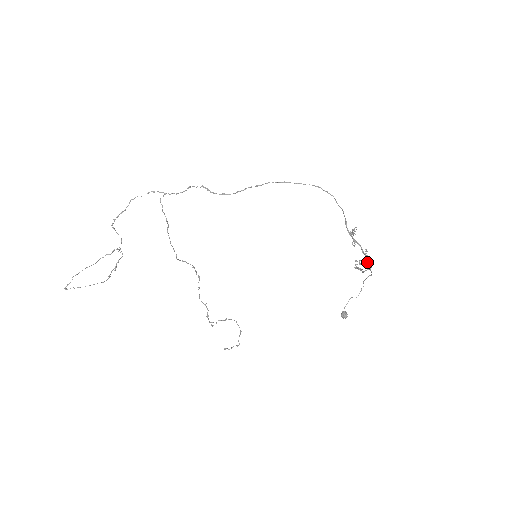
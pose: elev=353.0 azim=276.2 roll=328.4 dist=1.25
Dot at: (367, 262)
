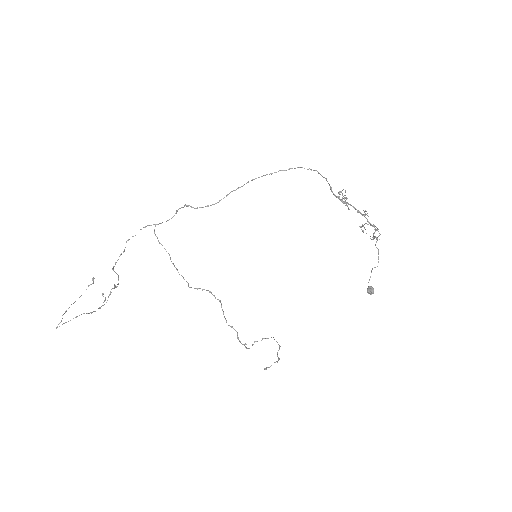
Dot at: (367, 221)
